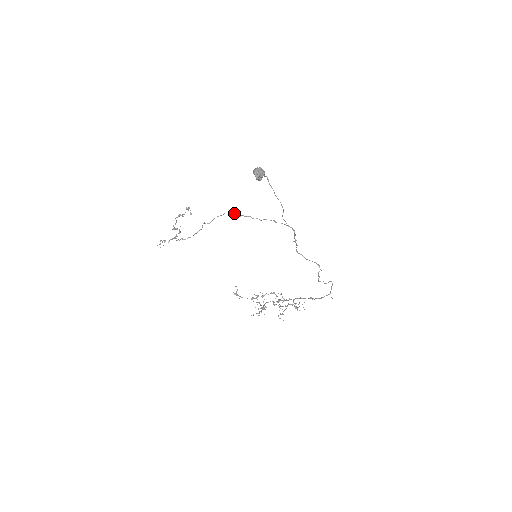
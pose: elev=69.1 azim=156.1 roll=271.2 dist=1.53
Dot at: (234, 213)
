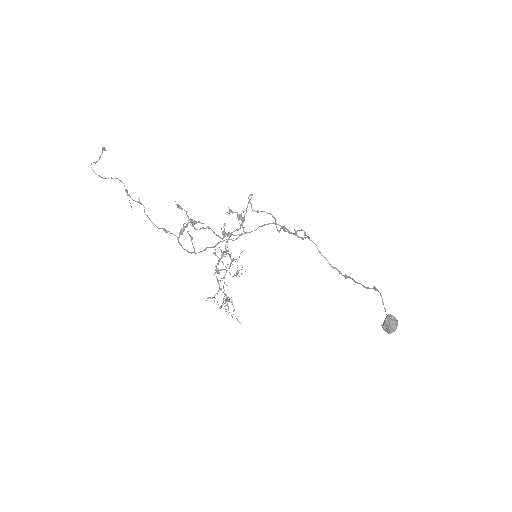
Dot at: (283, 229)
